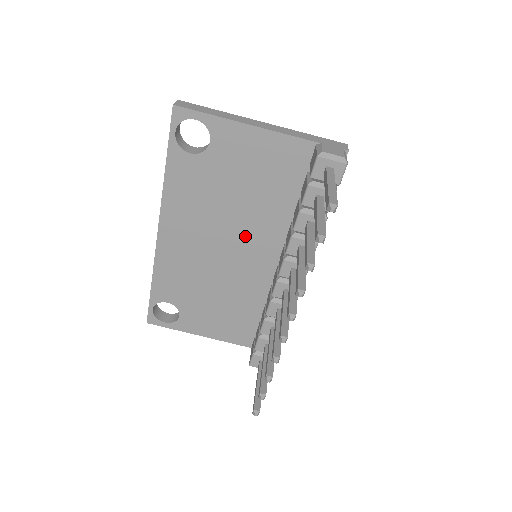
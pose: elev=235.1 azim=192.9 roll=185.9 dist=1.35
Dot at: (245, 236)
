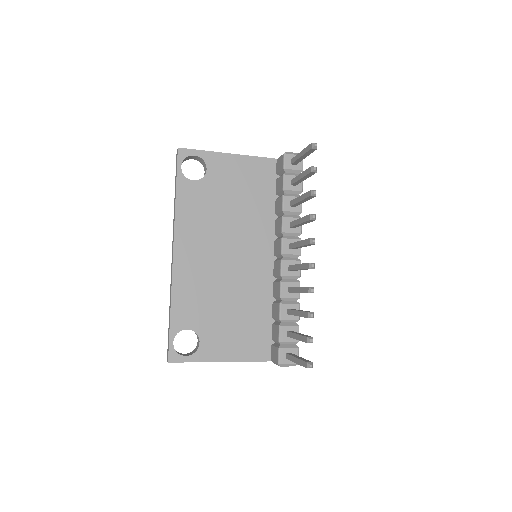
Dot at: (244, 241)
